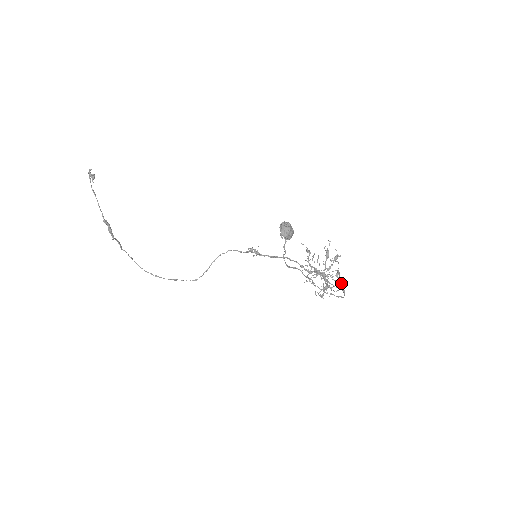
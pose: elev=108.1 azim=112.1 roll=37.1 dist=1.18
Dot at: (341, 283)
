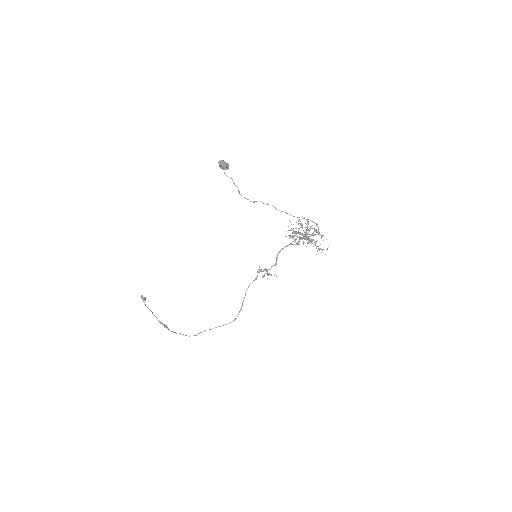
Dot at: (326, 239)
